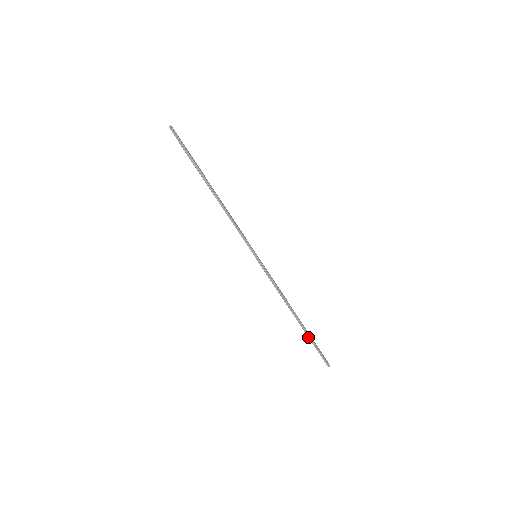
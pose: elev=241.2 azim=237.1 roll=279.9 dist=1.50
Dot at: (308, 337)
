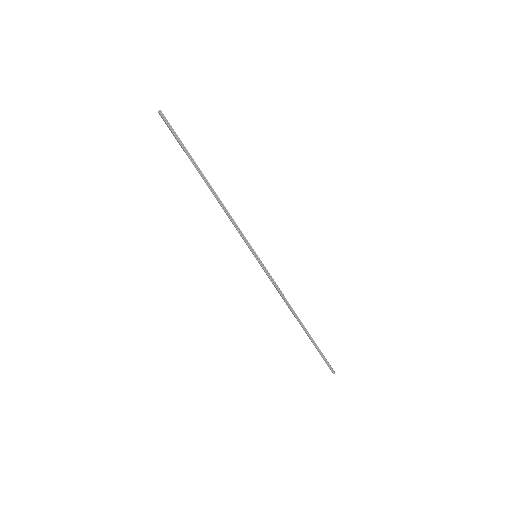
Dot at: (313, 342)
